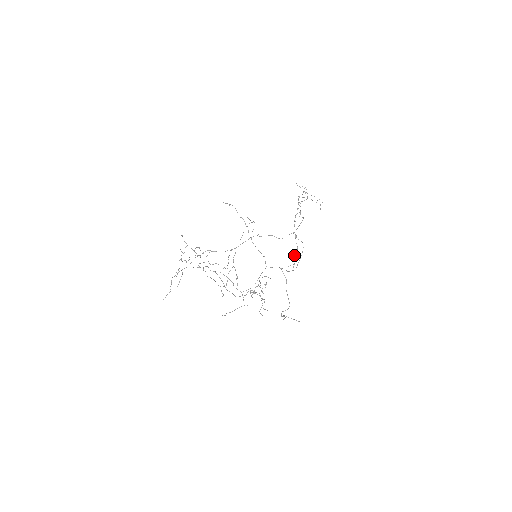
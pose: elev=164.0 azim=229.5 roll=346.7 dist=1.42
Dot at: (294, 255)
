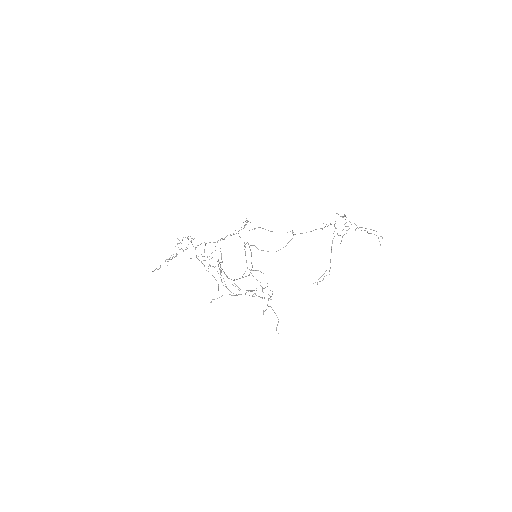
Dot at: (323, 274)
